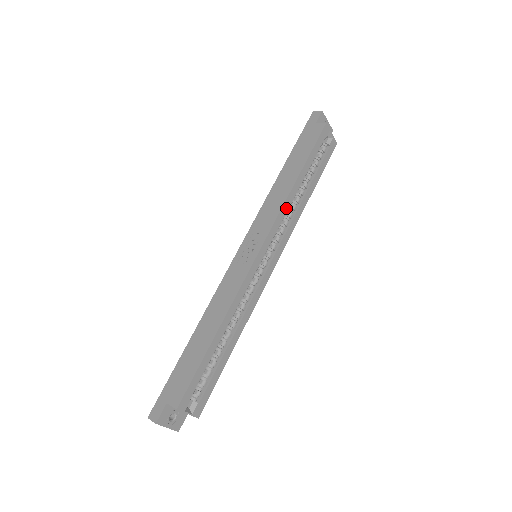
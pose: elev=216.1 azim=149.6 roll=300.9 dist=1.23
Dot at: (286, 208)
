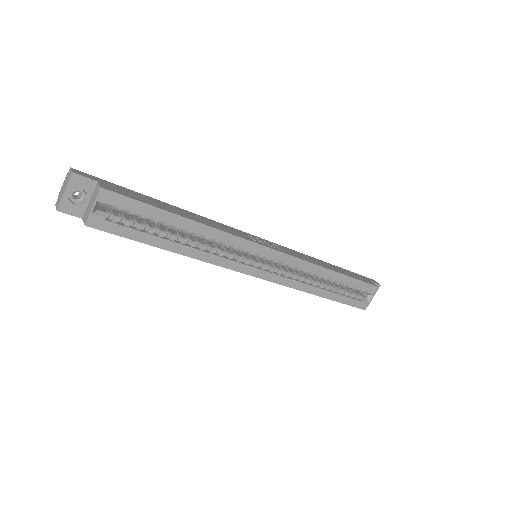
Dot at: (309, 268)
